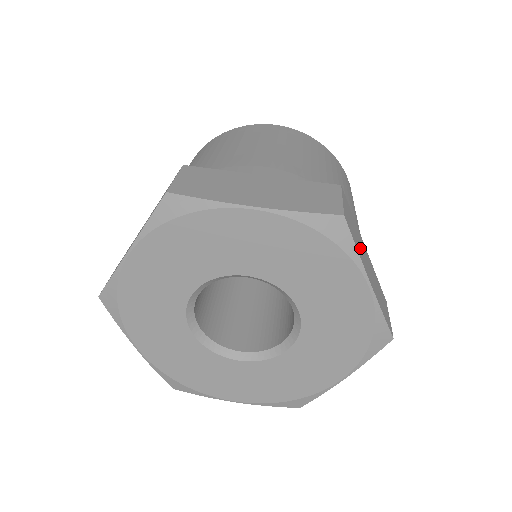
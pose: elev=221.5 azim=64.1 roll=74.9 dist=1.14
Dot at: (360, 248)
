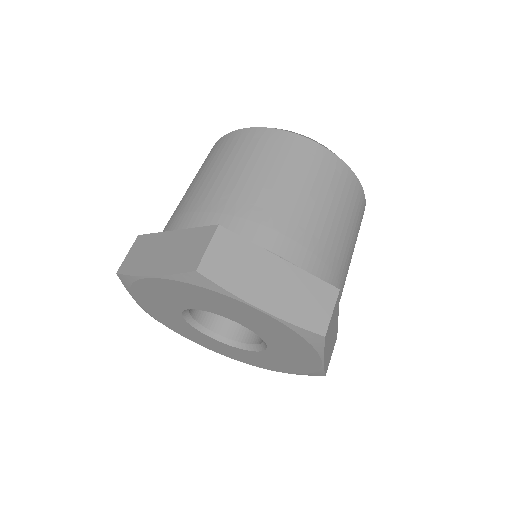
Dot at: (245, 277)
